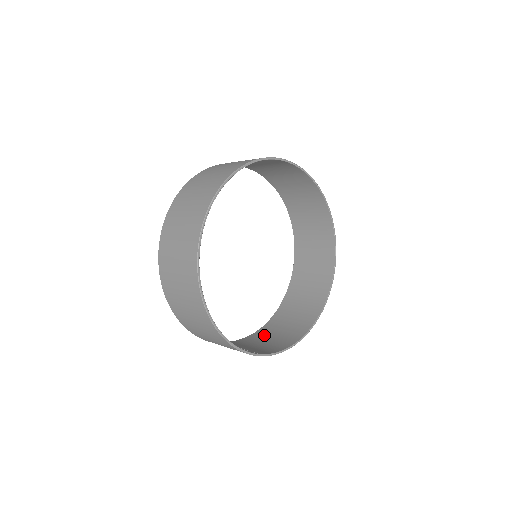
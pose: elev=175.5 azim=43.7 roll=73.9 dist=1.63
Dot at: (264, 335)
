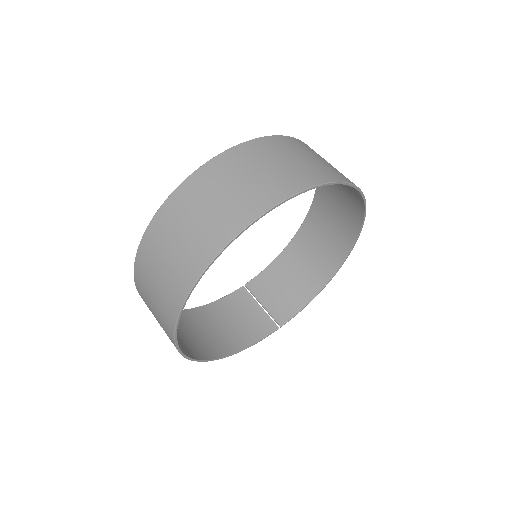
Dot at: (290, 263)
